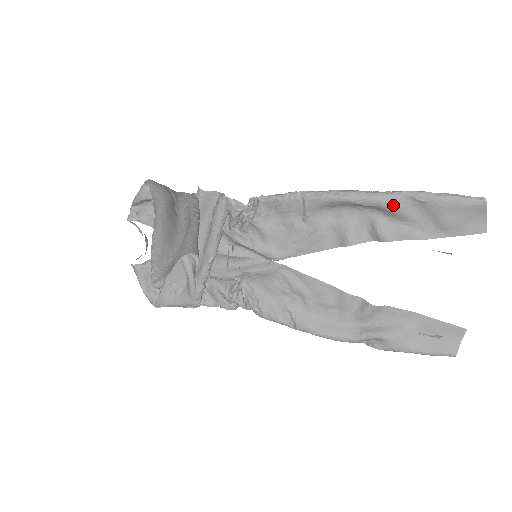
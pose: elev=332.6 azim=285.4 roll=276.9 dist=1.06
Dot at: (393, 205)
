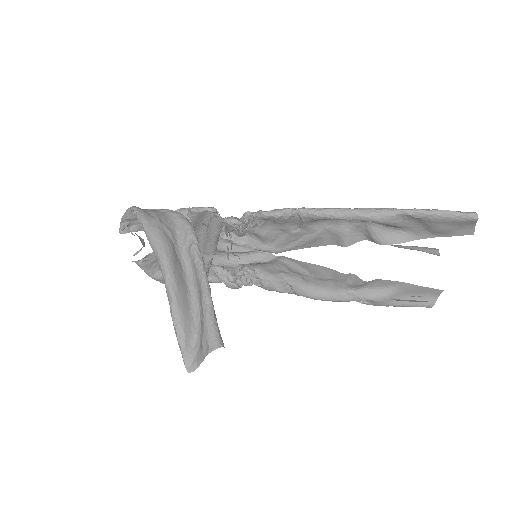
Dot at: (389, 222)
